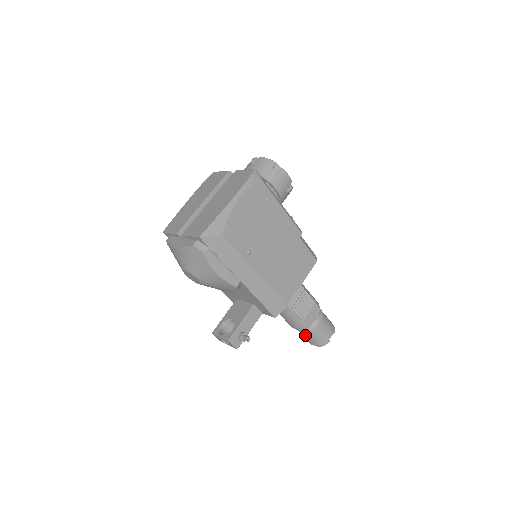
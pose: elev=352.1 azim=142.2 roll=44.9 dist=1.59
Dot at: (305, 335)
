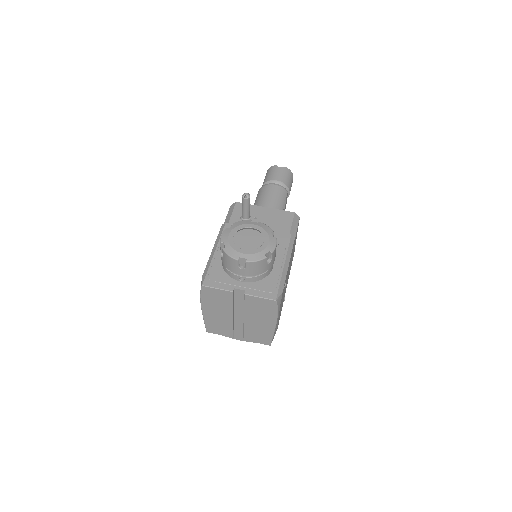
Dot at: occluded
